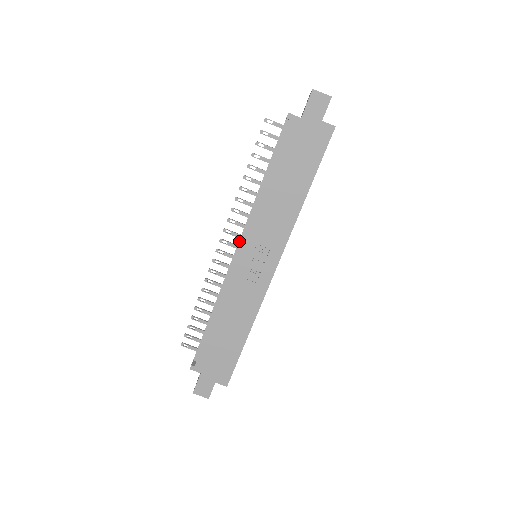
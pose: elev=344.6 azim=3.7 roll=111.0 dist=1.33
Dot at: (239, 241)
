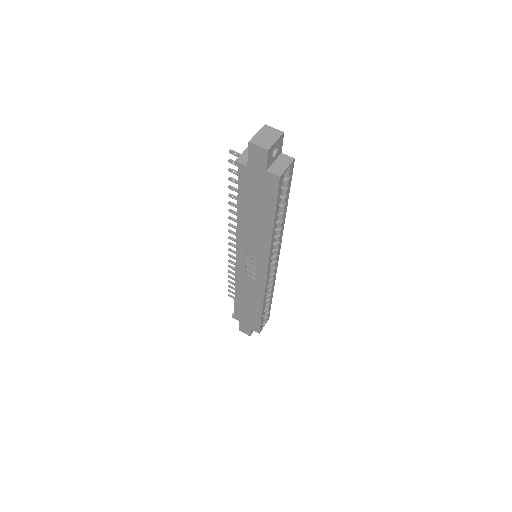
Dot at: occluded
